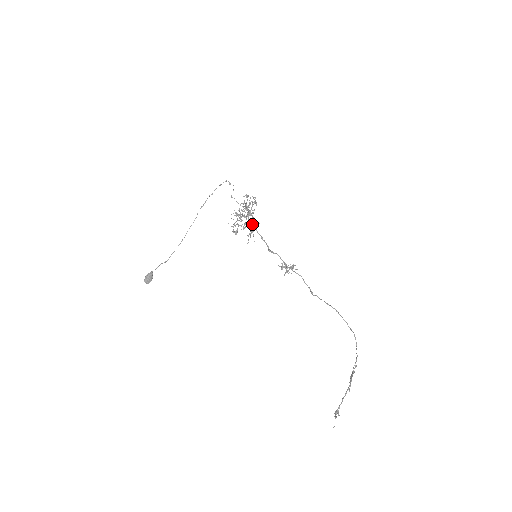
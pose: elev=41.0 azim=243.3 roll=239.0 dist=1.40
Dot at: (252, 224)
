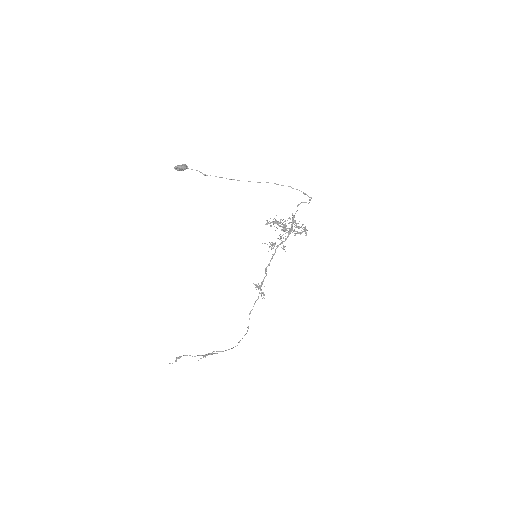
Dot at: occluded
